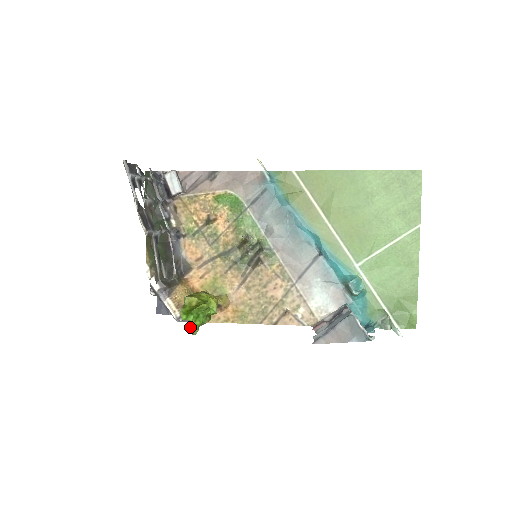
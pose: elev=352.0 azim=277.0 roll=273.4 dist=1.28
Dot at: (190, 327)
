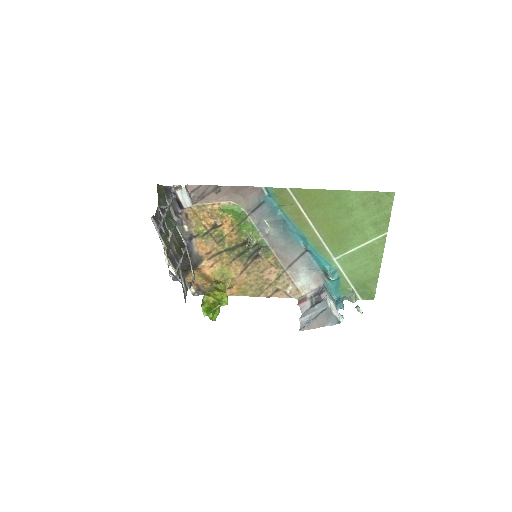
Dot at: occluded
